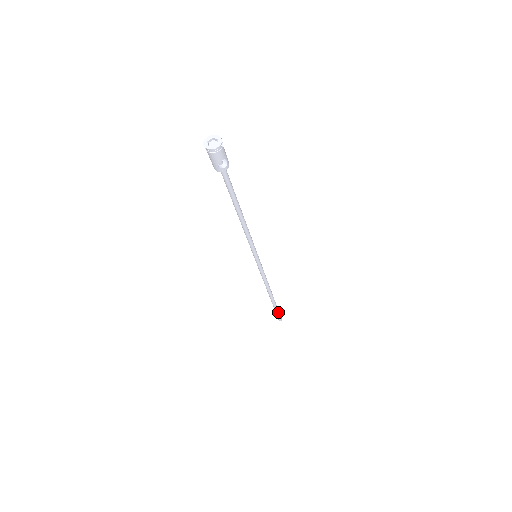
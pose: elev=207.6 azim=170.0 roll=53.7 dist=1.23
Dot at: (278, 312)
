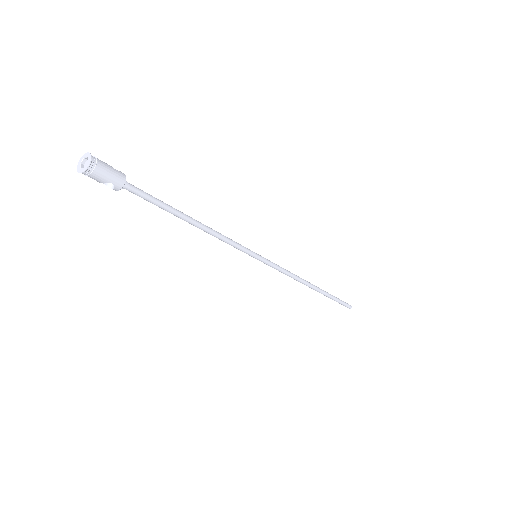
Dot at: (338, 302)
